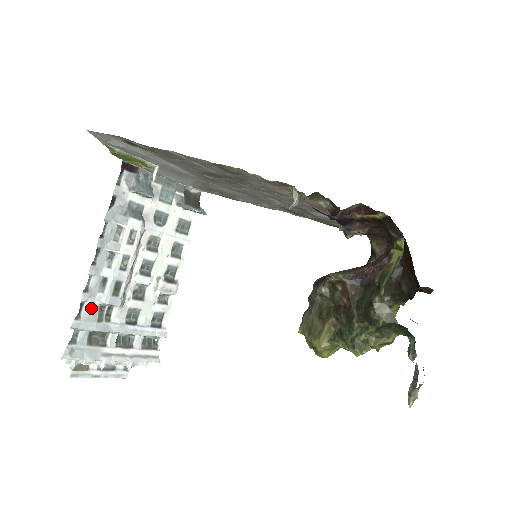
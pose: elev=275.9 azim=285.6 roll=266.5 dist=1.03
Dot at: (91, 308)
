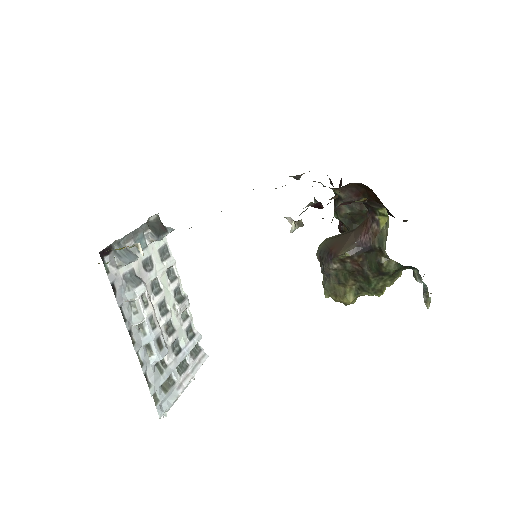
Dot at: (152, 371)
